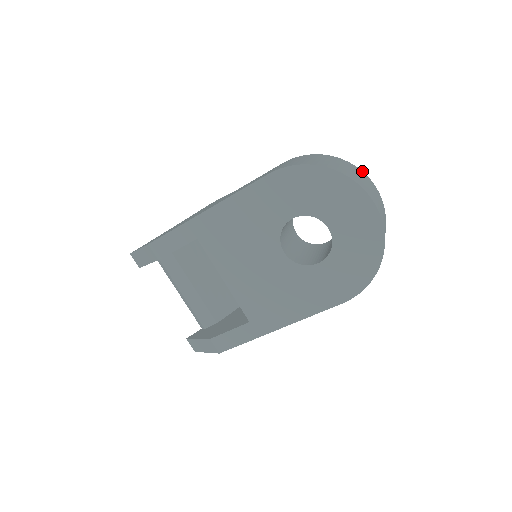
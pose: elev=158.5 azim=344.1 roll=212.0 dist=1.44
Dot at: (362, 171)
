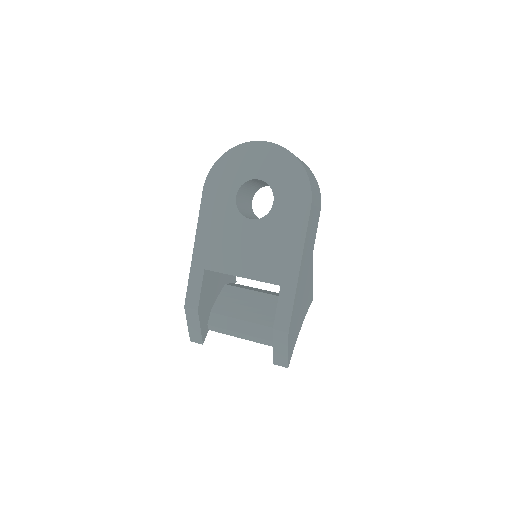
Dot at: occluded
